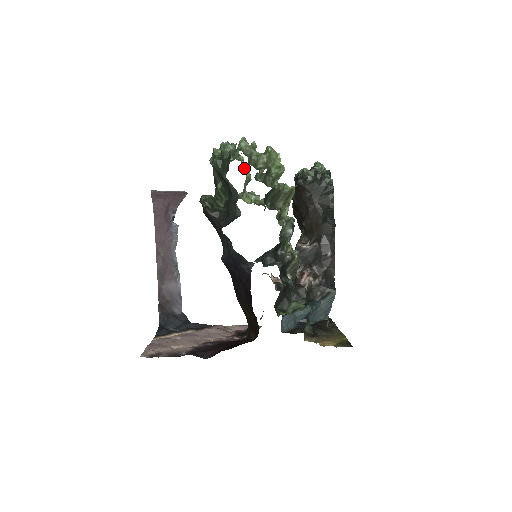
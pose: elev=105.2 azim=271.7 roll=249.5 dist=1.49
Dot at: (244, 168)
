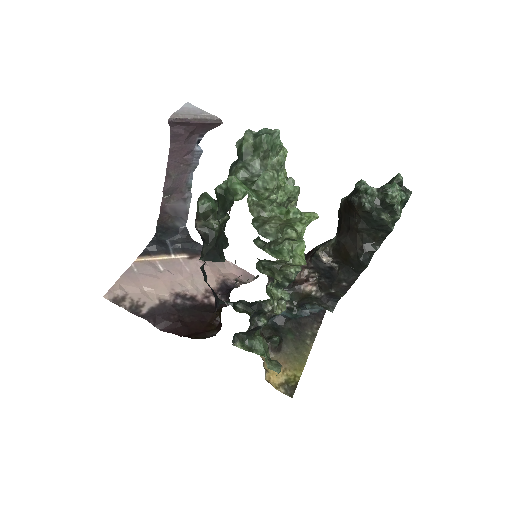
Dot at: occluded
